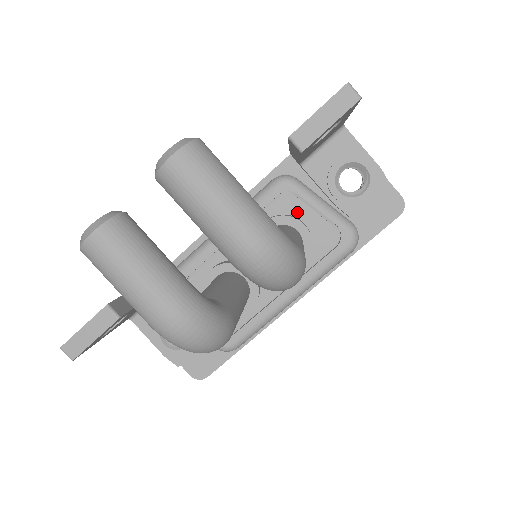
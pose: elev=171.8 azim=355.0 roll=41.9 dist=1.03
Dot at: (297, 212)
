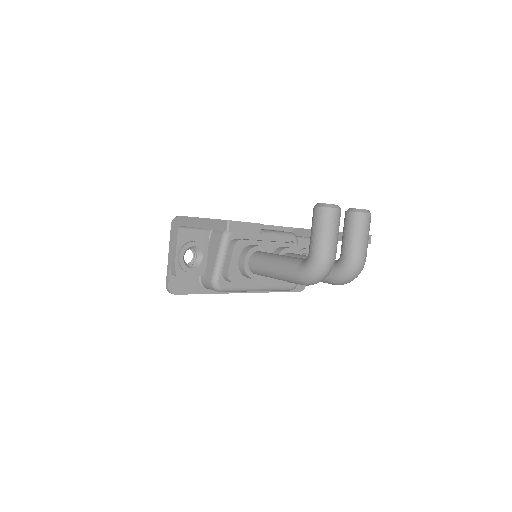
Dot at: occluded
